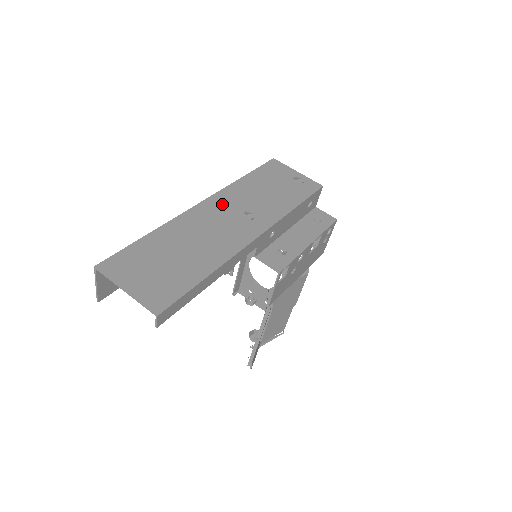
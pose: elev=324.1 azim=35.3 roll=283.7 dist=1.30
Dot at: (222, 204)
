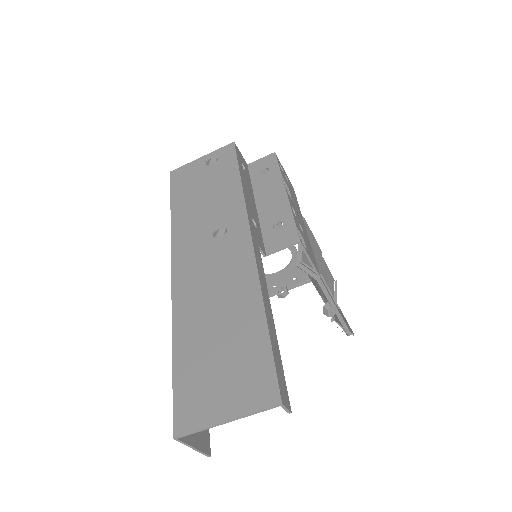
Dot at: (188, 252)
